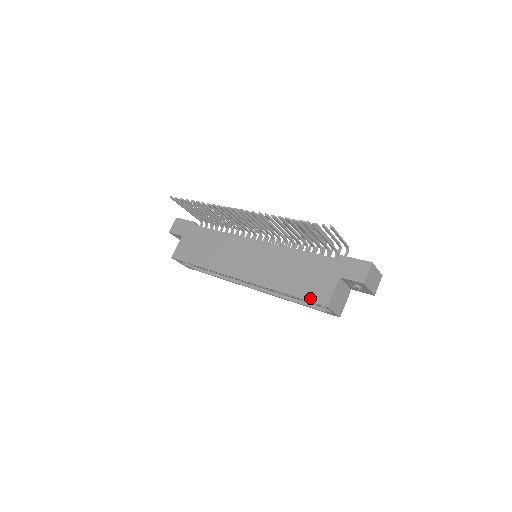
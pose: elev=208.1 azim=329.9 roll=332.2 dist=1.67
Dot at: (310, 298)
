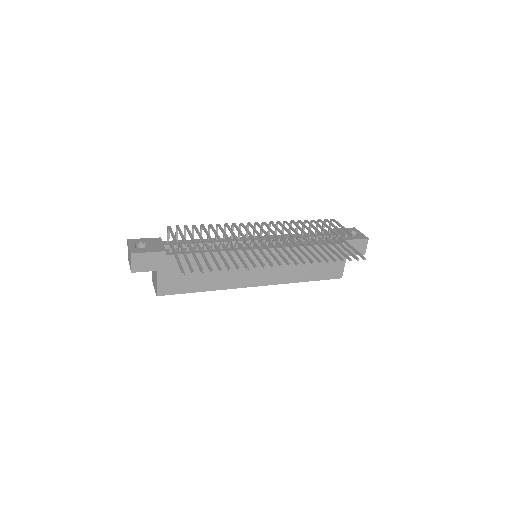
Dot at: (328, 278)
